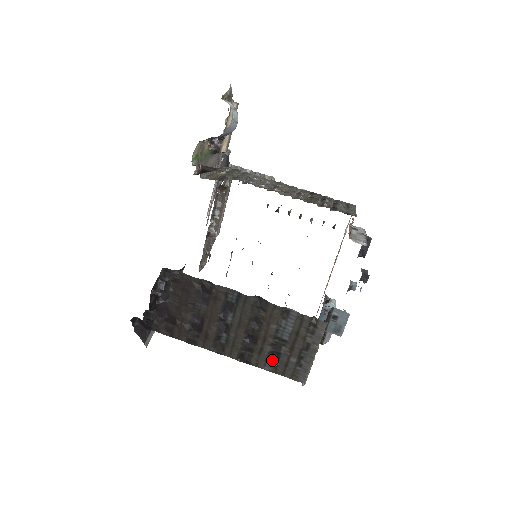
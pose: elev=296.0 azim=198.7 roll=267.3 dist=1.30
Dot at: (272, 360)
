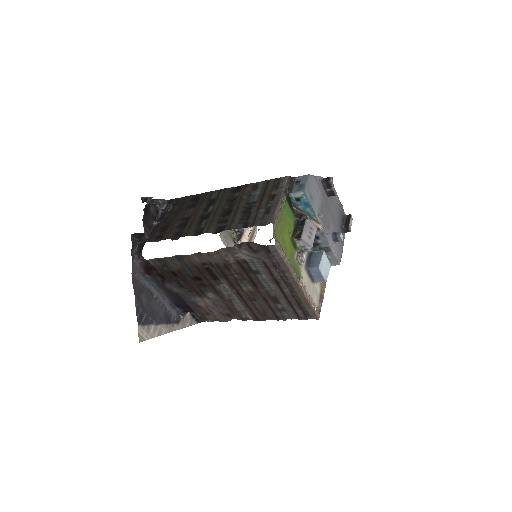
Dot at: (244, 222)
